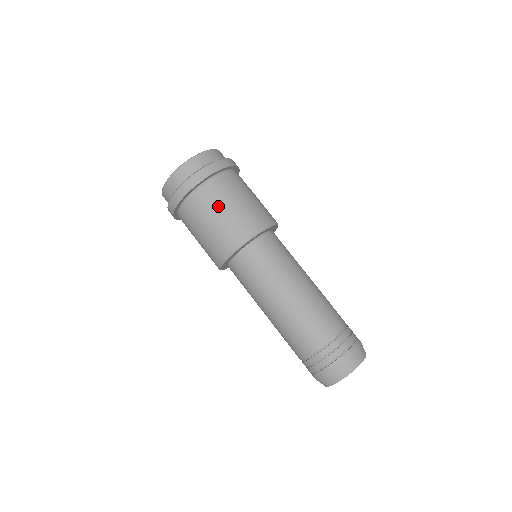
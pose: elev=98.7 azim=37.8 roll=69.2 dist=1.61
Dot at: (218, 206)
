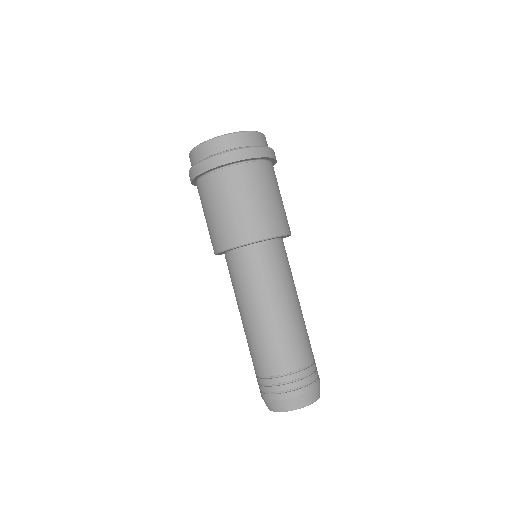
Dot at: (209, 205)
